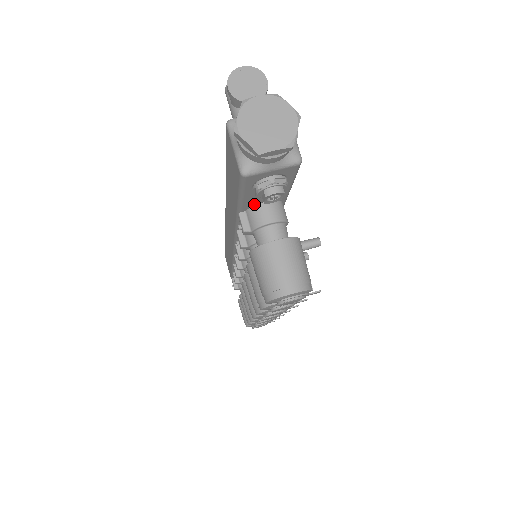
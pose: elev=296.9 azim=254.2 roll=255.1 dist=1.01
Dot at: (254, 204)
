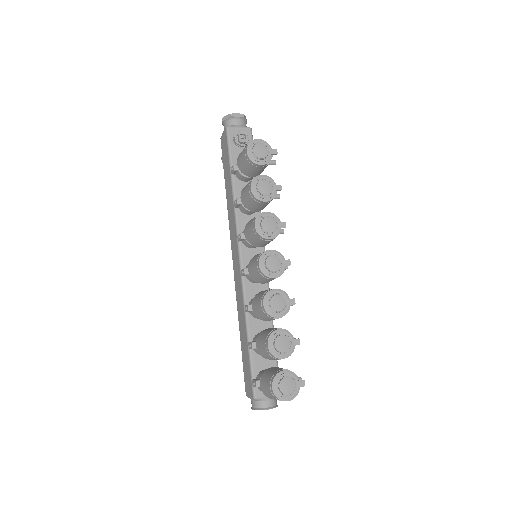
Dot at: occluded
